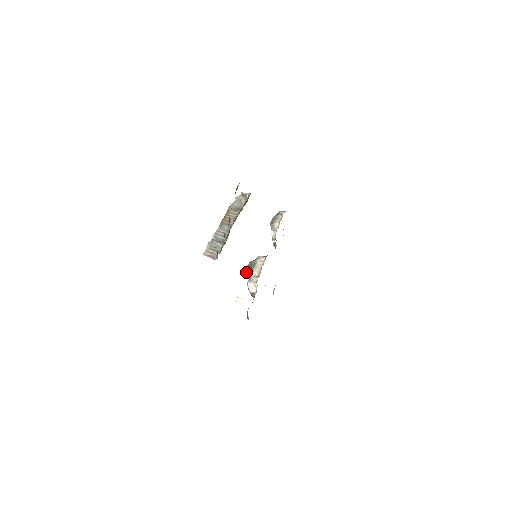
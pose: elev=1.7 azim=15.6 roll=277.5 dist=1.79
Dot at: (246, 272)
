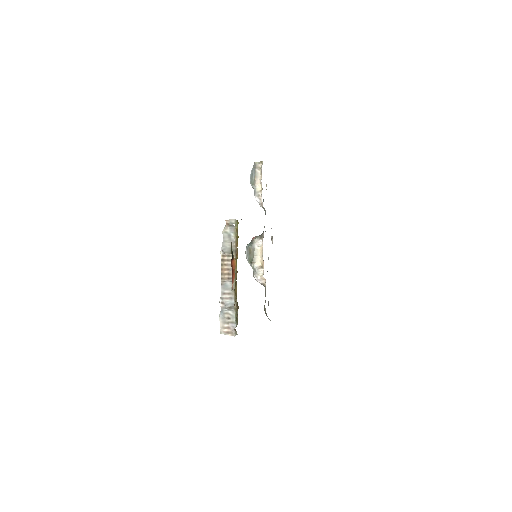
Dot at: occluded
